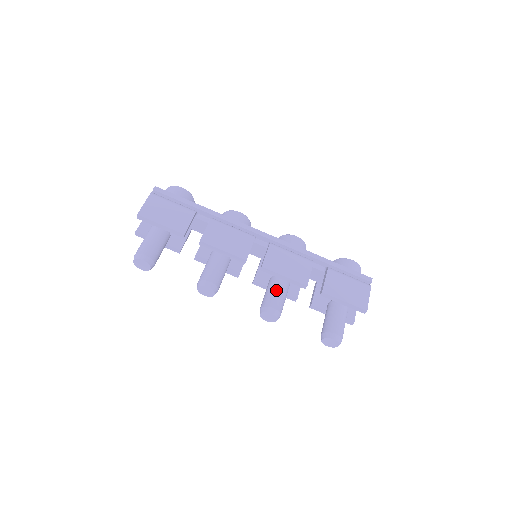
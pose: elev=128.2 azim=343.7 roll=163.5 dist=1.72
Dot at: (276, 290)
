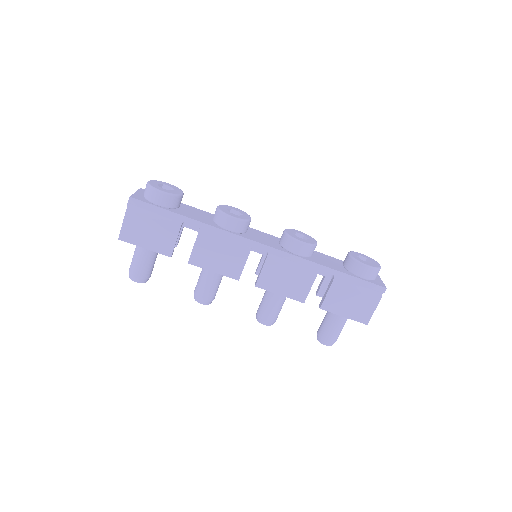
Dot at: (271, 303)
